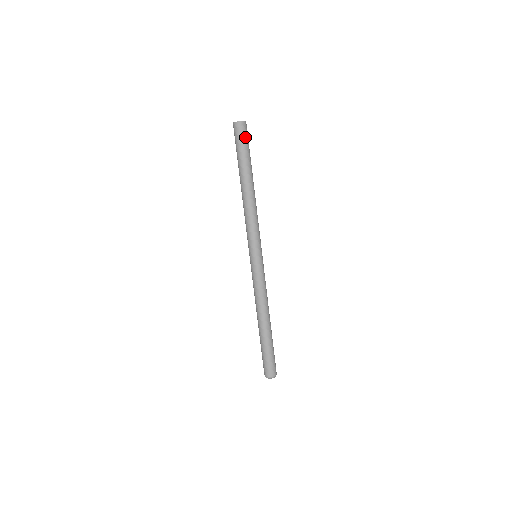
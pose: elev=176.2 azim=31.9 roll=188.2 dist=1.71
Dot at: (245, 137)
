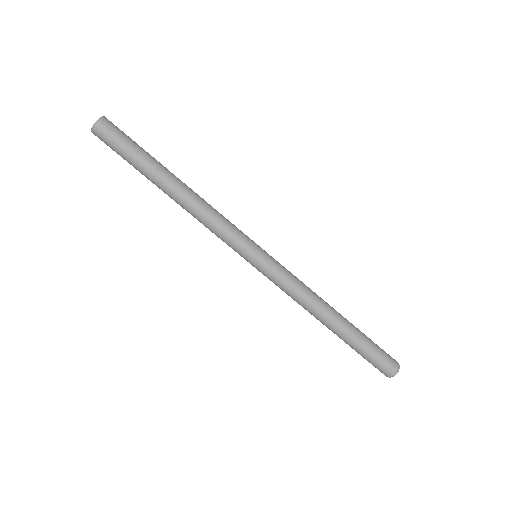
Dot at: (111, 144)
